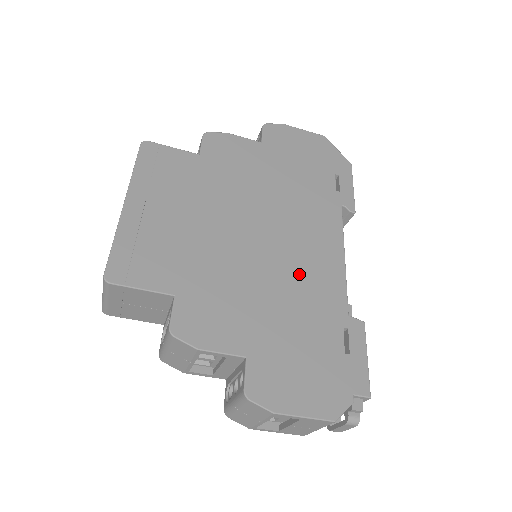
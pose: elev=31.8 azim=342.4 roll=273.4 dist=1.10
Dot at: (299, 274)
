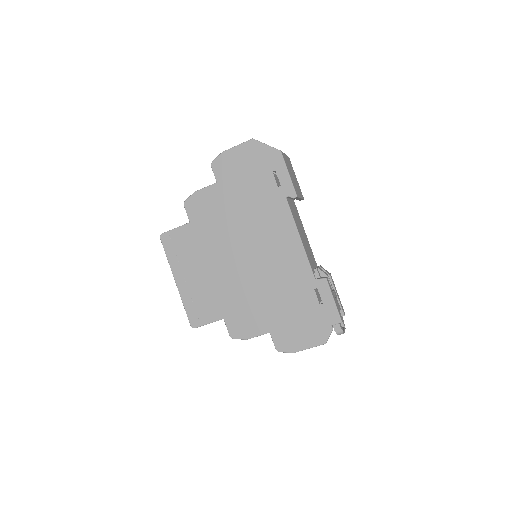
Dot at: (277, 269)
